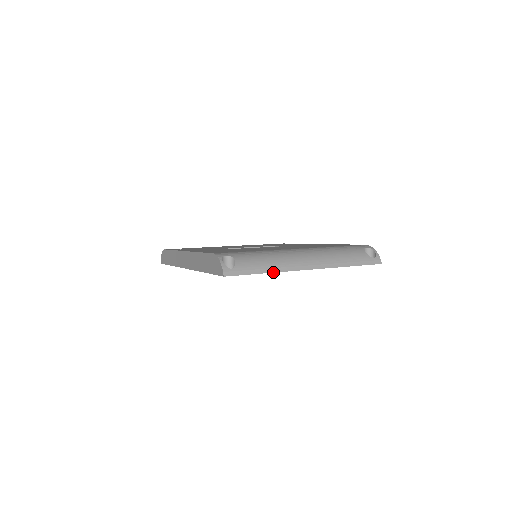
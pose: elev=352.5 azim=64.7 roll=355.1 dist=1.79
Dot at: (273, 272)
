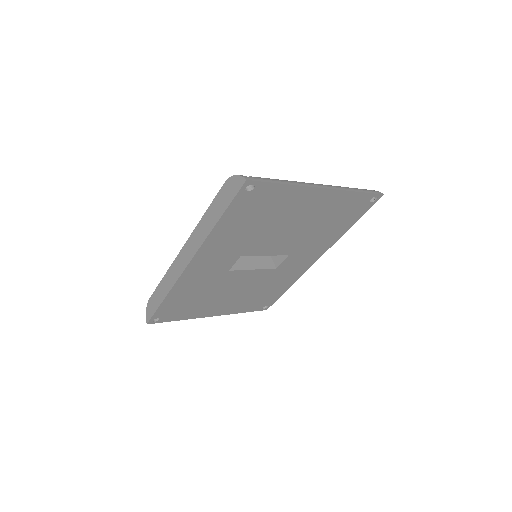
Dot at: (292, 184)
